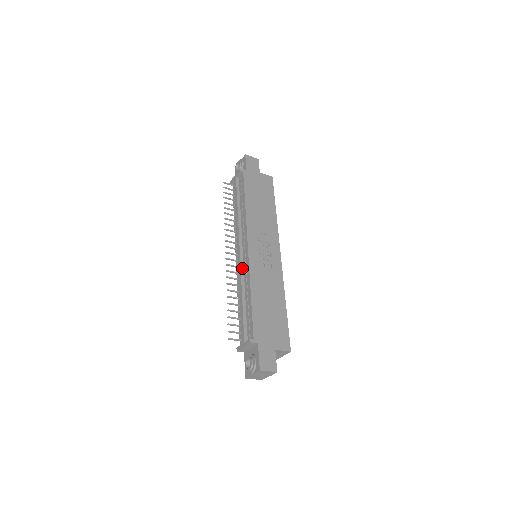
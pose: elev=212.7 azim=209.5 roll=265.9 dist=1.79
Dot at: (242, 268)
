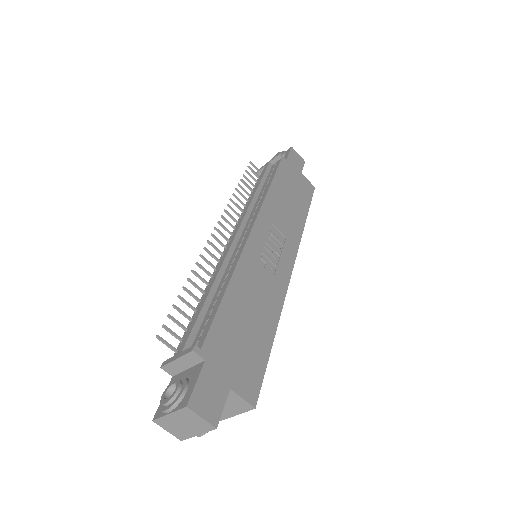
Dot at: (230, 254)
